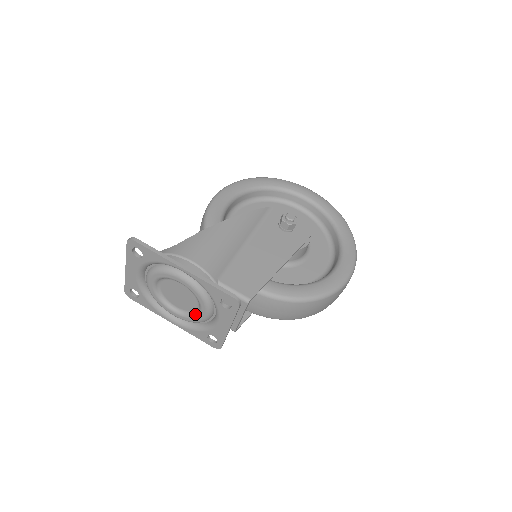
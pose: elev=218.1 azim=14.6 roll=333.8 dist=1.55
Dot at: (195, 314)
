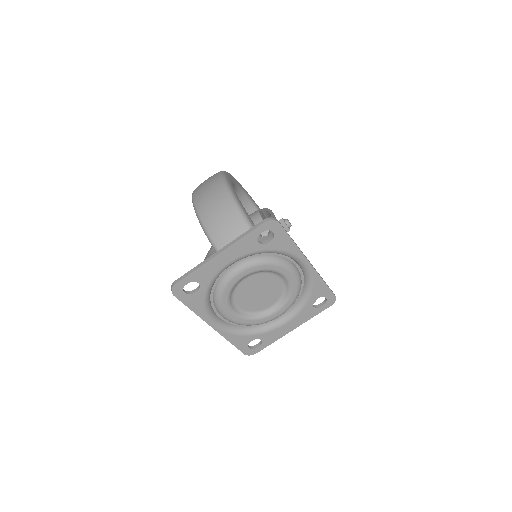
Dot at: (262, 315)
